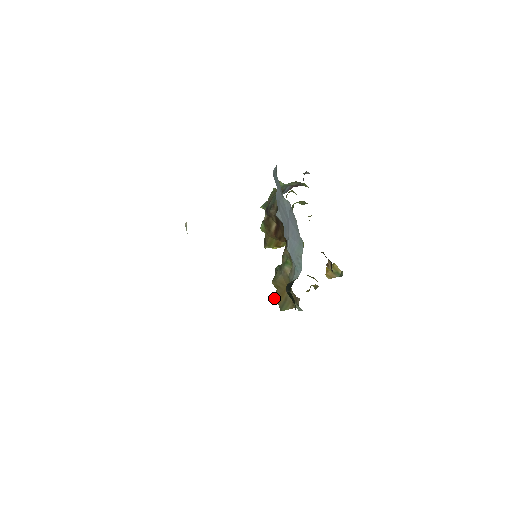
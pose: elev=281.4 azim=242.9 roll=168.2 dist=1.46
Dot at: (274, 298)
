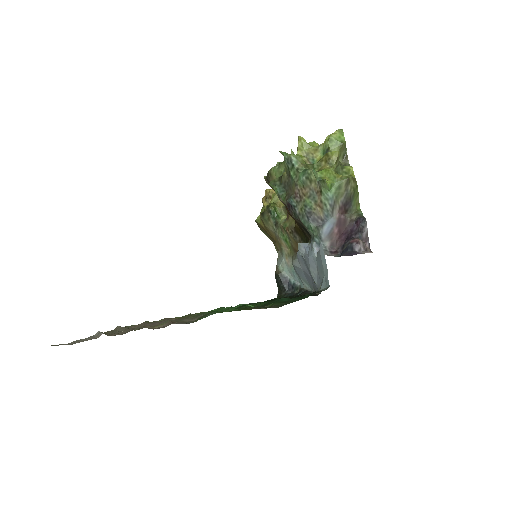
Dot at: (256, 221)
